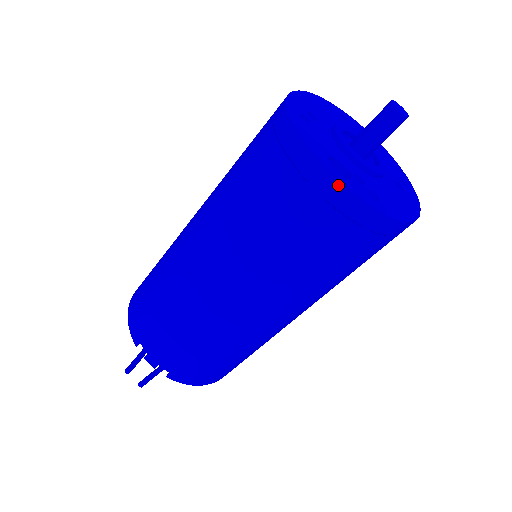
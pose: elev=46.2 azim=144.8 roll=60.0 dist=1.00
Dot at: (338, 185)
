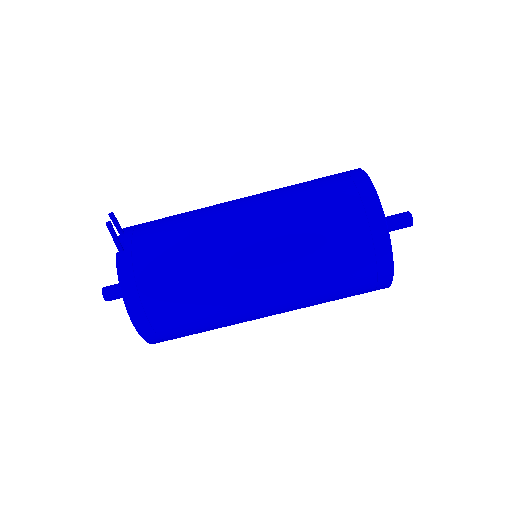
Dot at: (367, 179)
